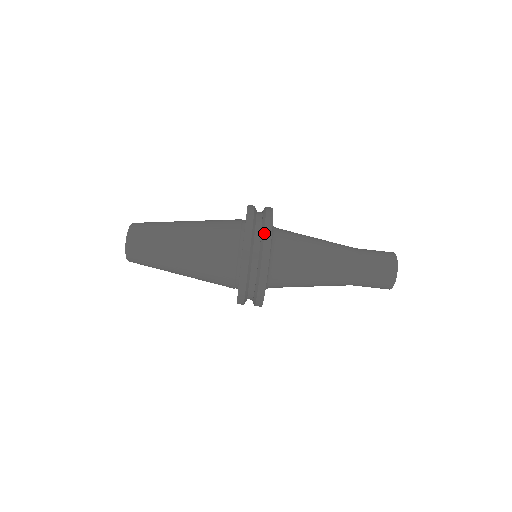
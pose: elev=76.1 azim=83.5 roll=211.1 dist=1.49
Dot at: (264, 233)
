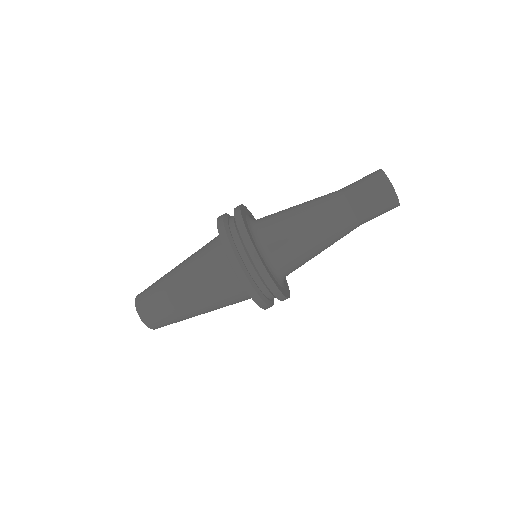
Dot at: (247, 250)
